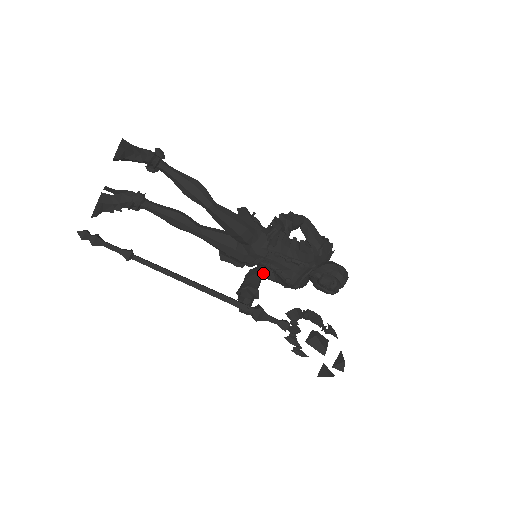
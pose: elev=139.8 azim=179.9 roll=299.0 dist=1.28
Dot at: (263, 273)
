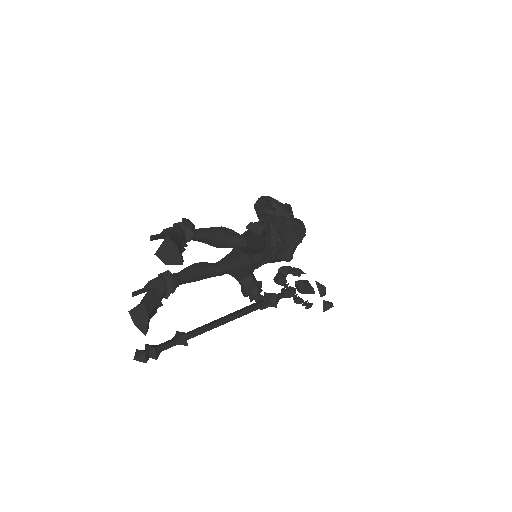
Dot at: occluded
